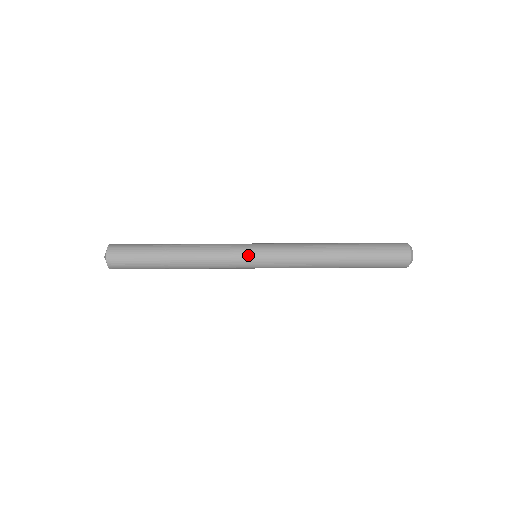
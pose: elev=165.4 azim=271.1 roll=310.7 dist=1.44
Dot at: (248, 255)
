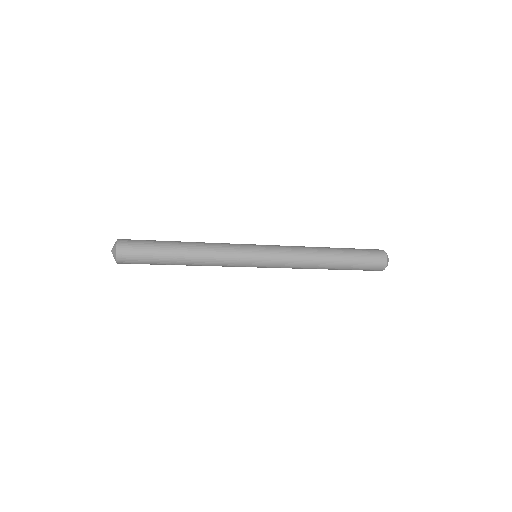
Dot at: (251, 260)
